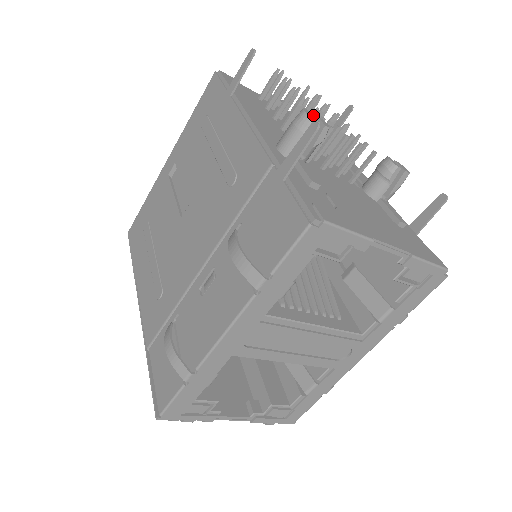
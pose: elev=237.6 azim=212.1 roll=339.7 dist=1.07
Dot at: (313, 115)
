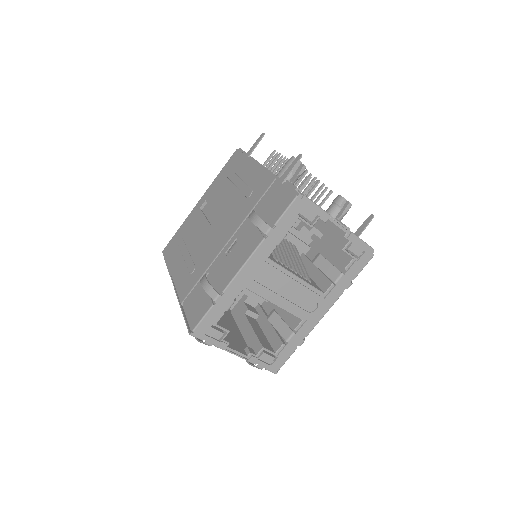
Dot at: occluded
